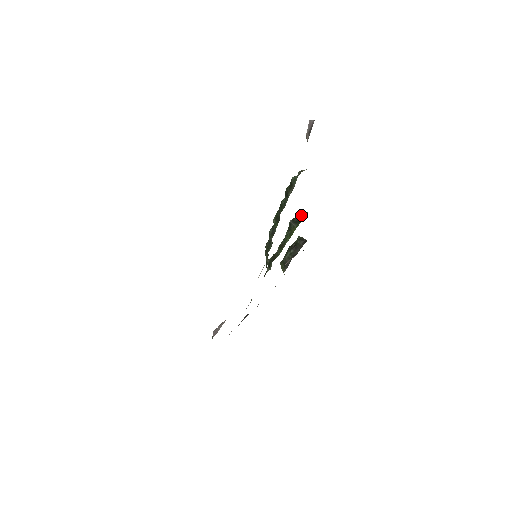
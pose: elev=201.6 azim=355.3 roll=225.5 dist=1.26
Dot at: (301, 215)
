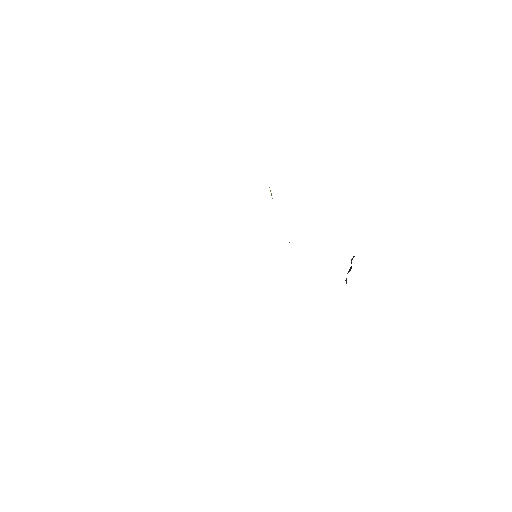
Dot at: occluded
